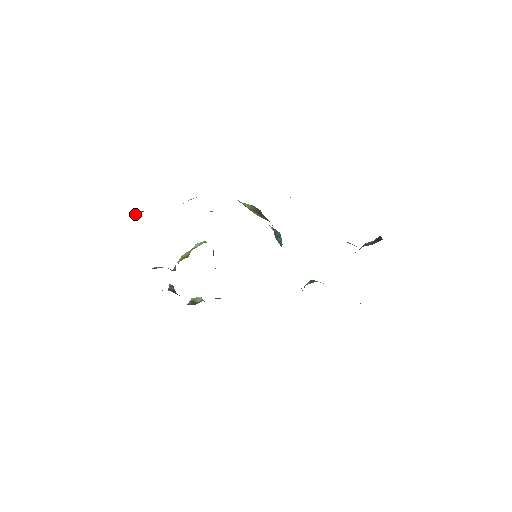
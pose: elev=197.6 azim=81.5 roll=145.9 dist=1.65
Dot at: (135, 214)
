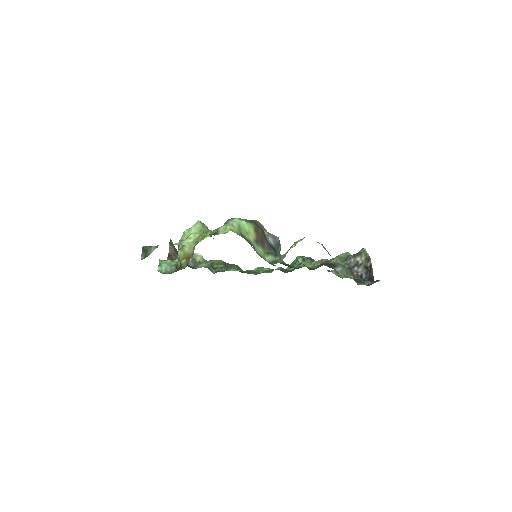
Dot at: (141, 257)
